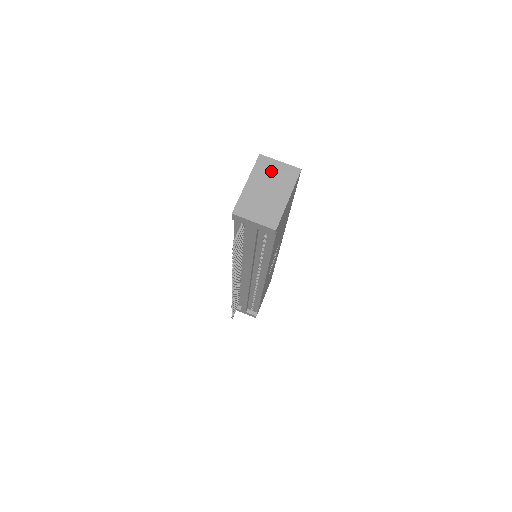
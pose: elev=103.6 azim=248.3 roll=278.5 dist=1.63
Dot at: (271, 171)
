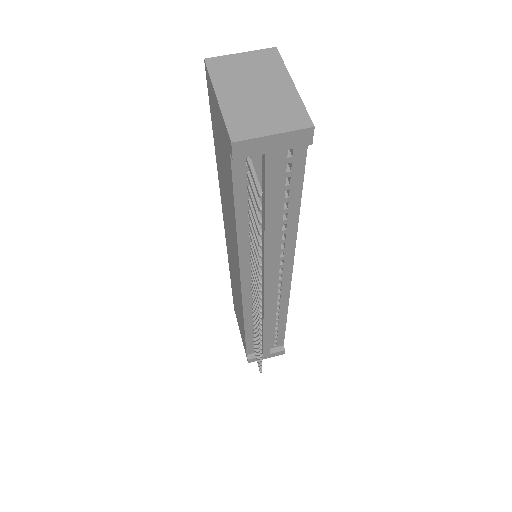
Dot at: (238, 68)
